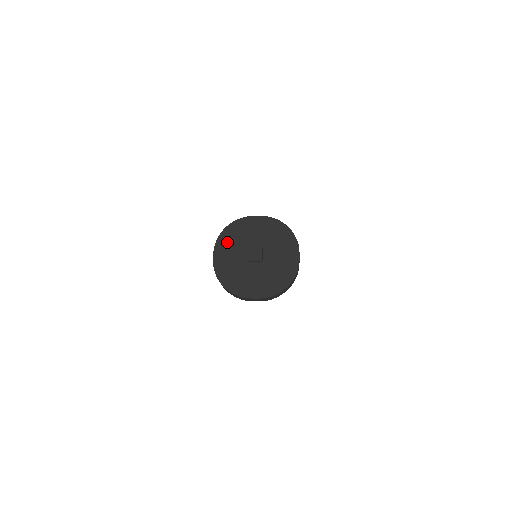
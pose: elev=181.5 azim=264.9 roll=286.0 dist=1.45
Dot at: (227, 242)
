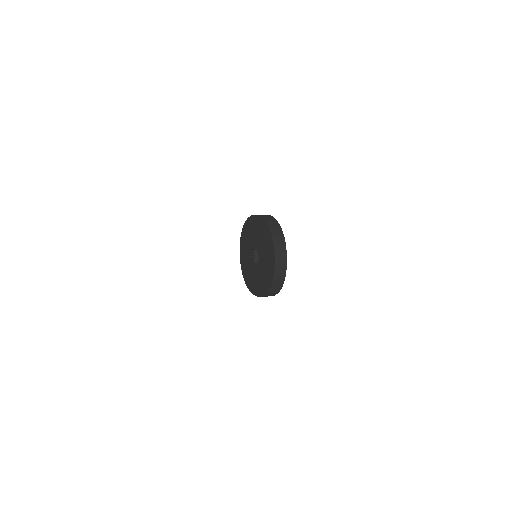
Dot at: (244, 240)
